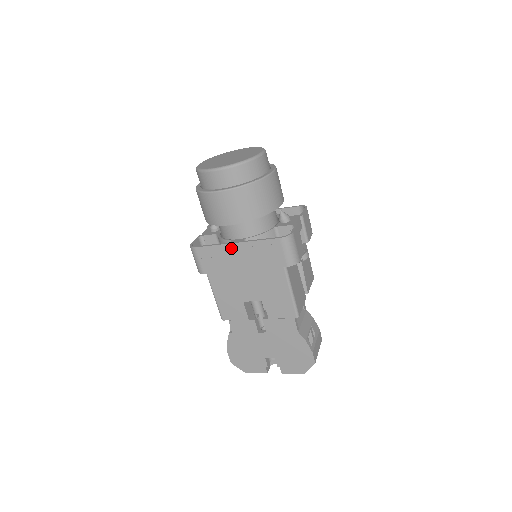
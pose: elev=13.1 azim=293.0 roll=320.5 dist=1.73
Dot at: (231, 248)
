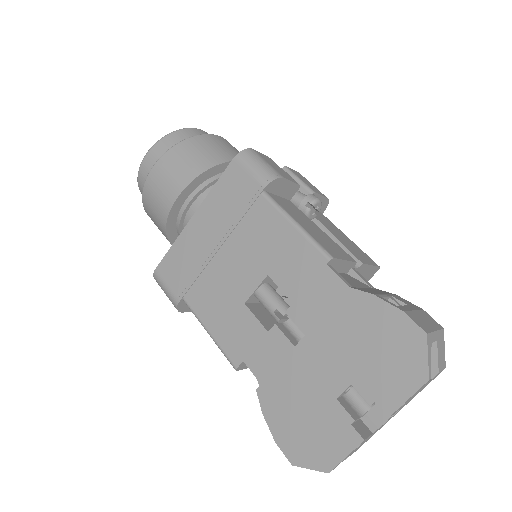
Dot at: (191, 229)
